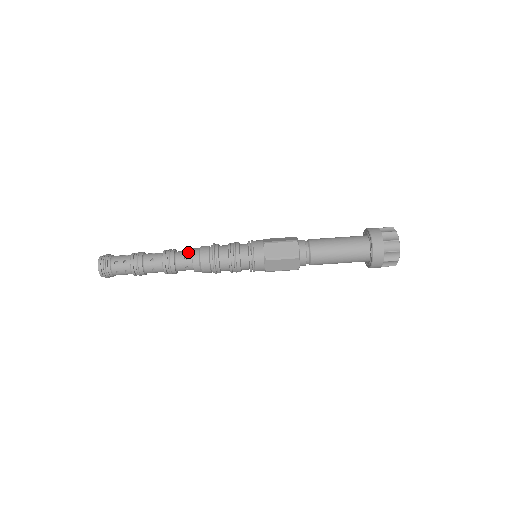
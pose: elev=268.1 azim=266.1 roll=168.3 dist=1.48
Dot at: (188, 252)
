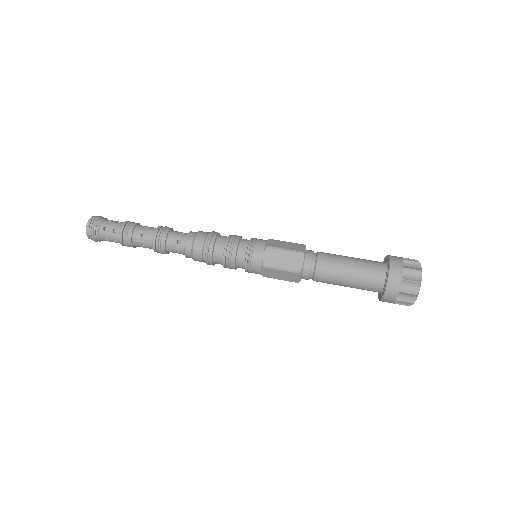
Dot at: (186, 233)
